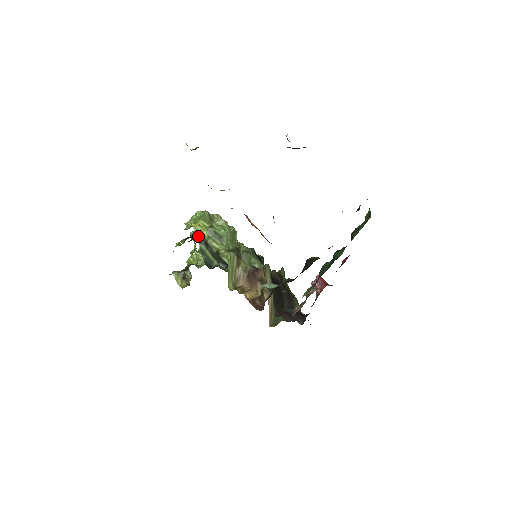
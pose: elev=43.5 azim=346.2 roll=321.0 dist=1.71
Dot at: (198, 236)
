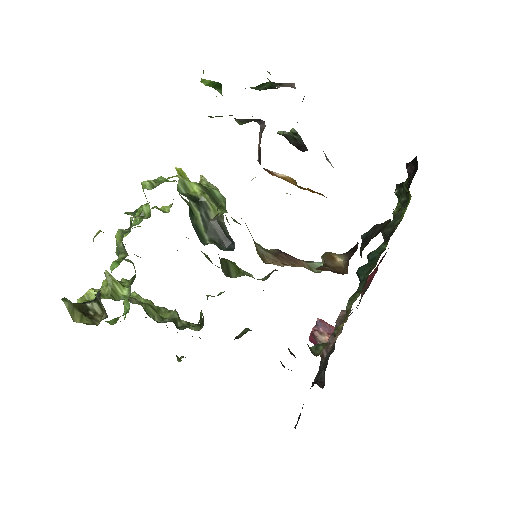
Dot at: (183, 189)
